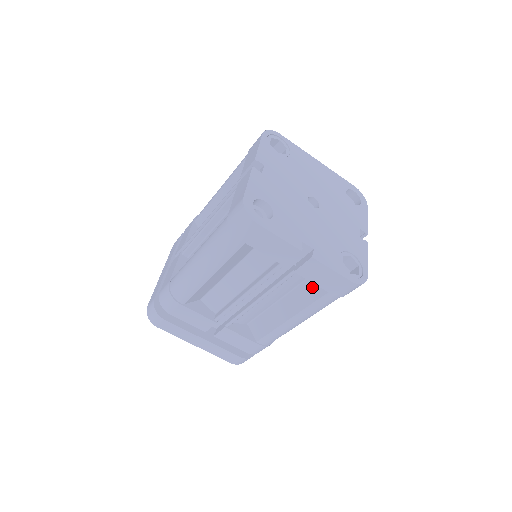
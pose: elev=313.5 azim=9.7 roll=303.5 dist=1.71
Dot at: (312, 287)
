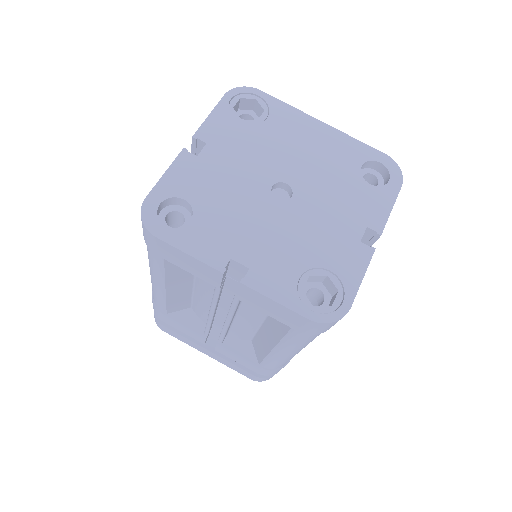
Dot at: occluded
